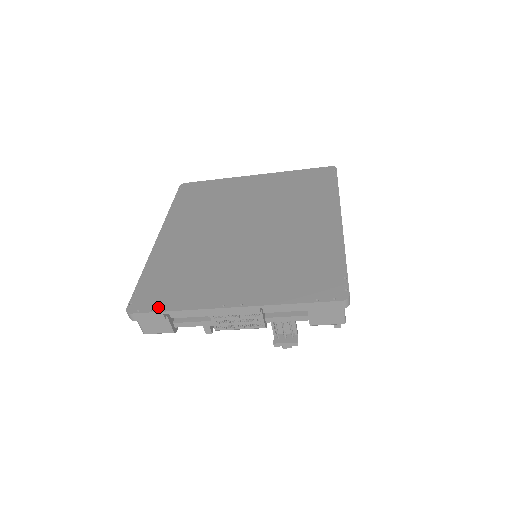
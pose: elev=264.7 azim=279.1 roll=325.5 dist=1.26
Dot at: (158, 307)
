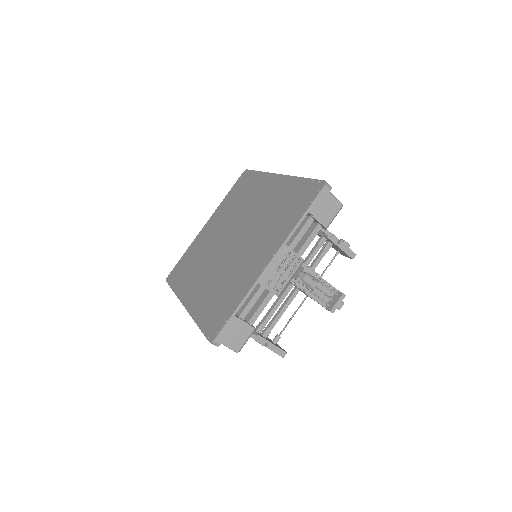
Dot at: (227, 316)
